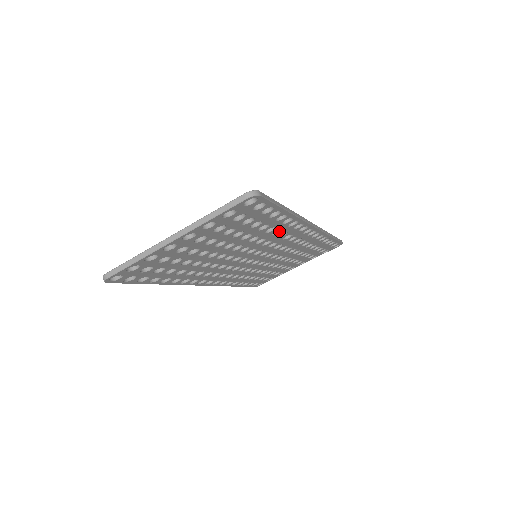
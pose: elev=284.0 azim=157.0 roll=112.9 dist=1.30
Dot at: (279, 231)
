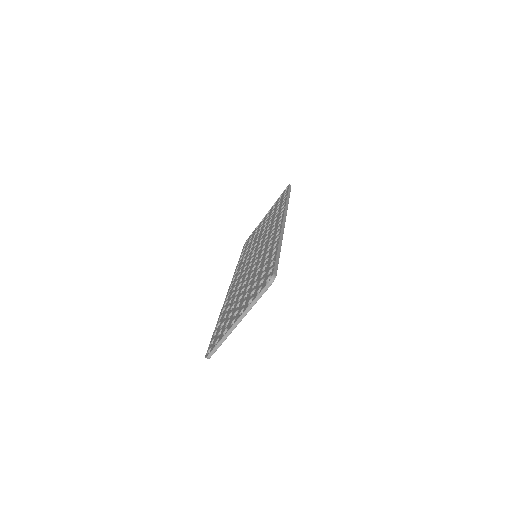
Dot at: occluded
